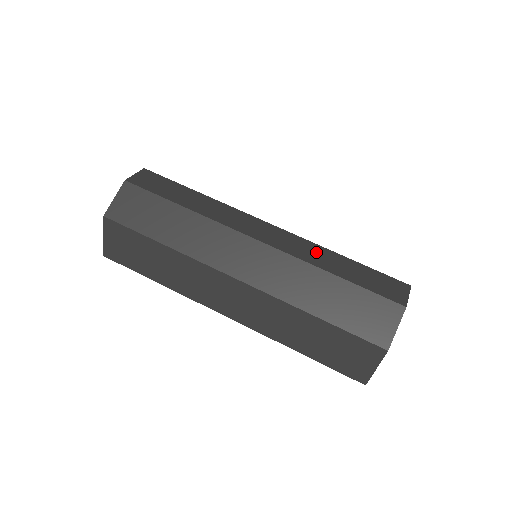
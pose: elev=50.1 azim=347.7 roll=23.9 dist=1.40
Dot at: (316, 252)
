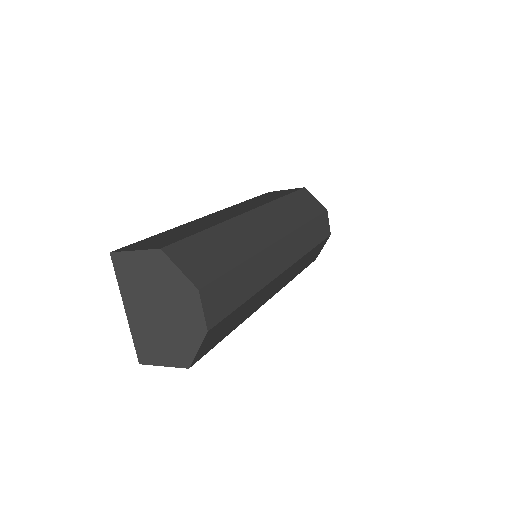
Dot at: (303, 238)
